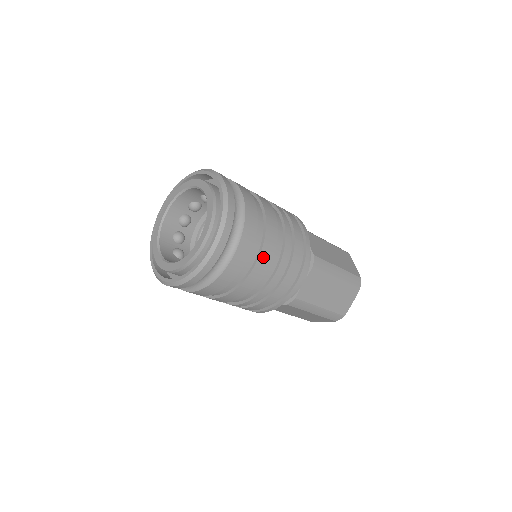
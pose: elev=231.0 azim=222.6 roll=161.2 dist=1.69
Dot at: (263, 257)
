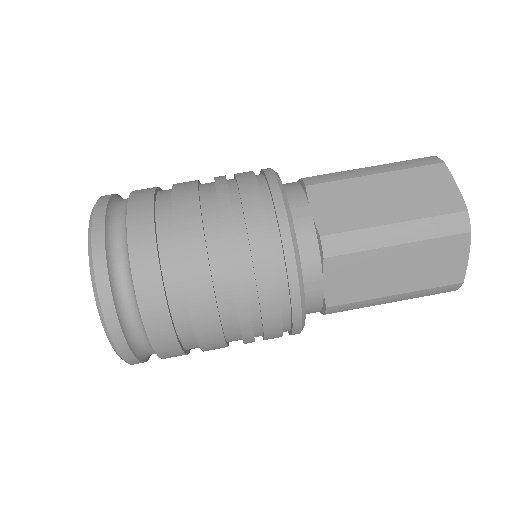
Dot at: (180, 209)
